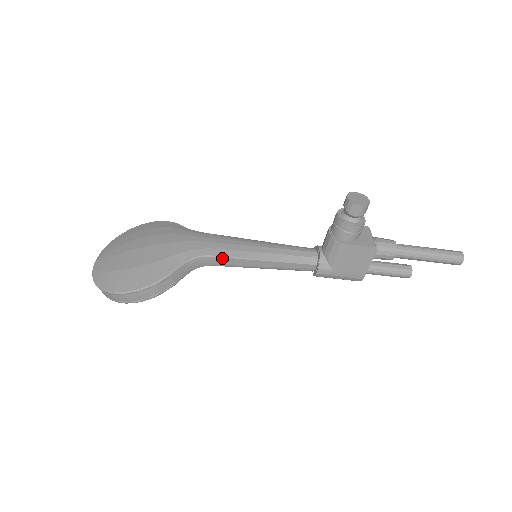
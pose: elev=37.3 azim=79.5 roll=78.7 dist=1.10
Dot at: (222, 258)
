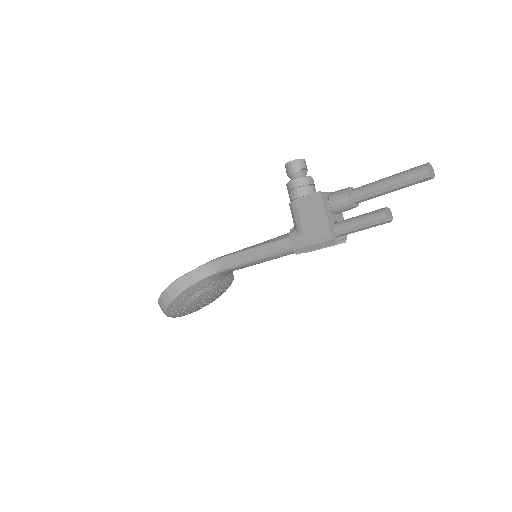
Dot at: (224, 258)
